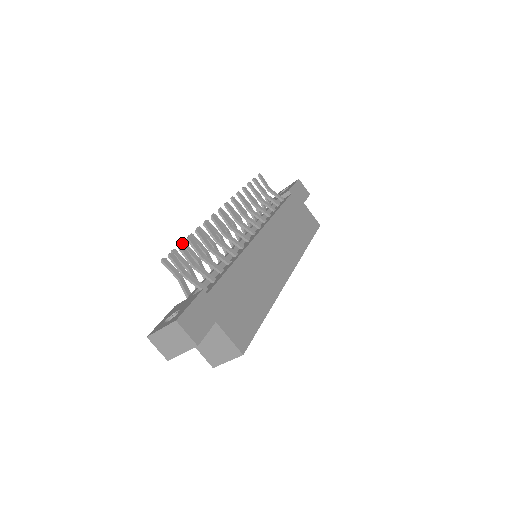
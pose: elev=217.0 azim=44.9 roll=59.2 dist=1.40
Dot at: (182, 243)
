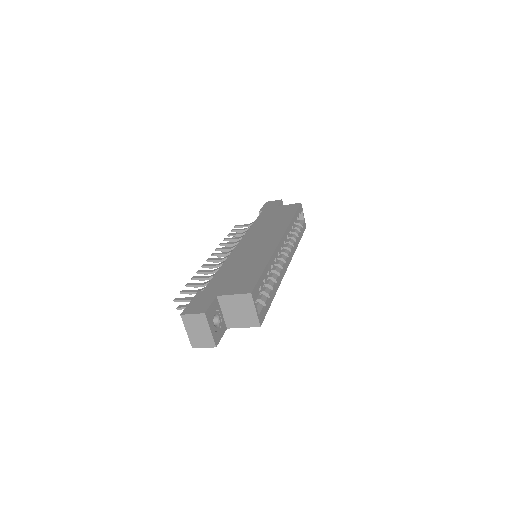
Dot at: occluded
